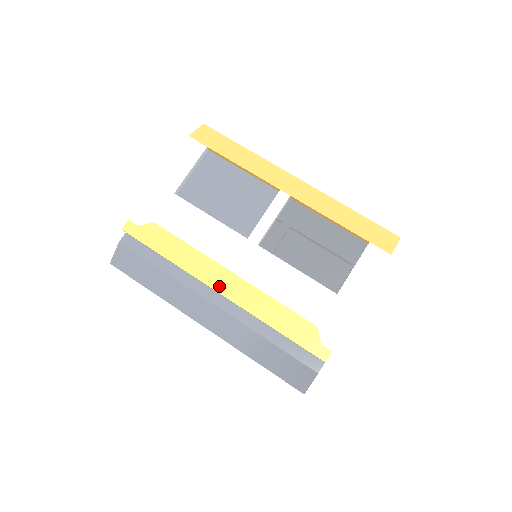
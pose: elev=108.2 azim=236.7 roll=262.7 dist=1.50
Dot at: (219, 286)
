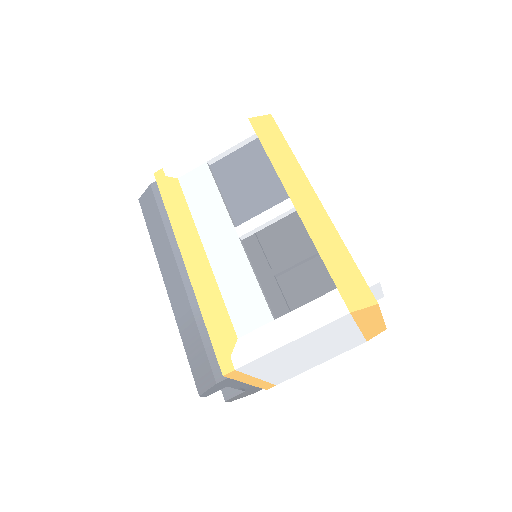
Dot at: (188, 256)
